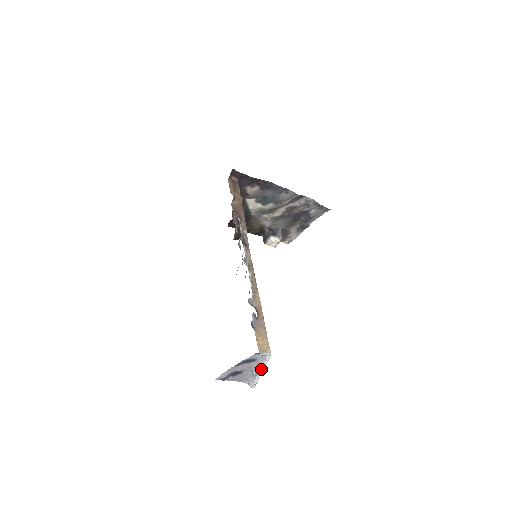
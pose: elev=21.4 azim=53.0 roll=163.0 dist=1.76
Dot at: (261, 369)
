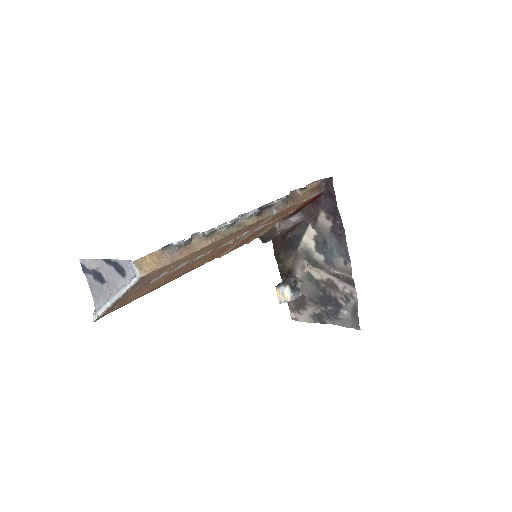
Dot at: (118, 295)
